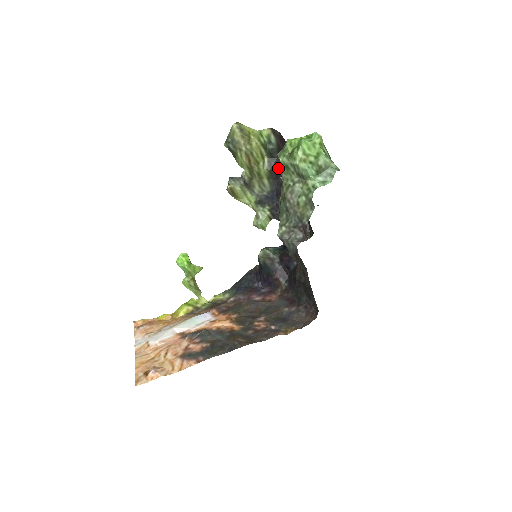
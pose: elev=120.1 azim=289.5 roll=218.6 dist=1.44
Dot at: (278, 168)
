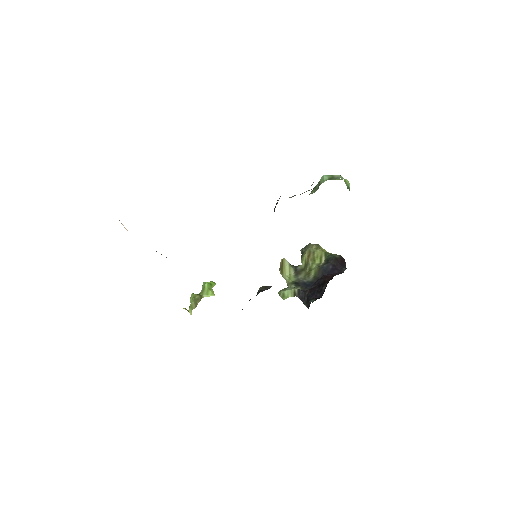
Dot at: (327, 269)
